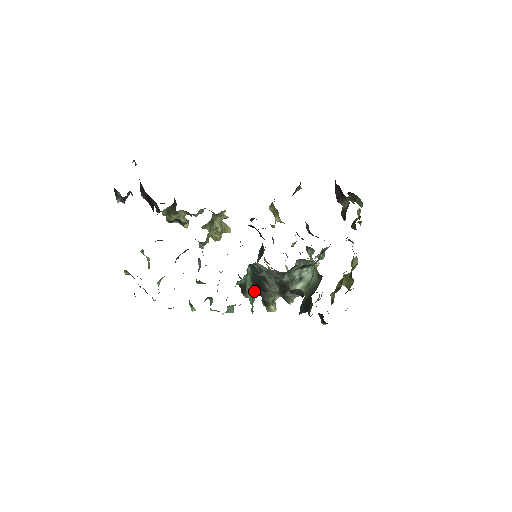
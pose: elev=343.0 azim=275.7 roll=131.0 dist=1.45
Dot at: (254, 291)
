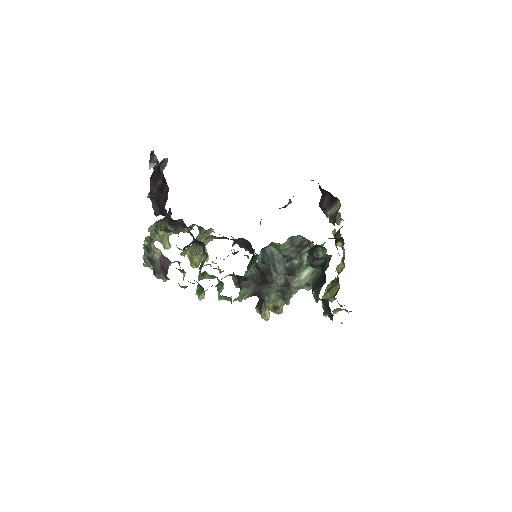
Dot at: (272, 267)
